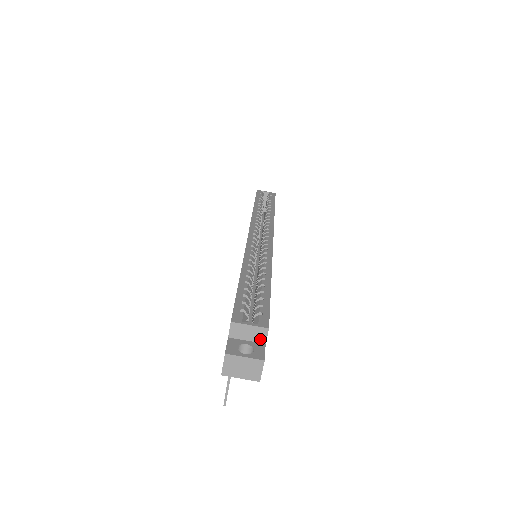
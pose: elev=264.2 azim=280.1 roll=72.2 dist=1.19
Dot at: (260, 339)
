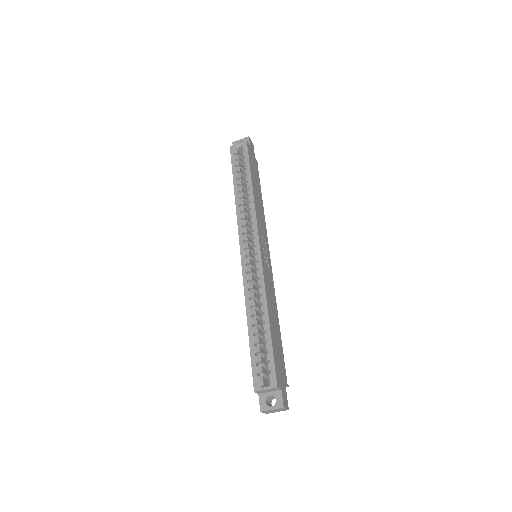
Dot at: (276, 390)
